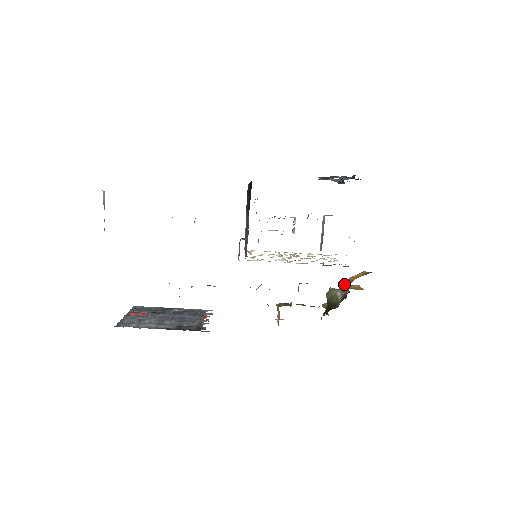
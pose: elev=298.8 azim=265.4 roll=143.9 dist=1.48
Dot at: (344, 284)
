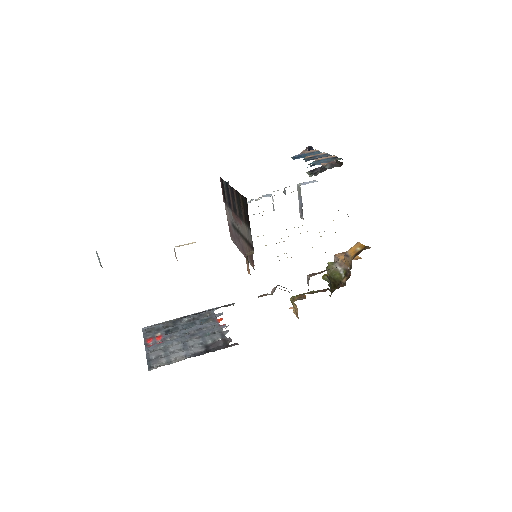
Dot at: (338, 254)
